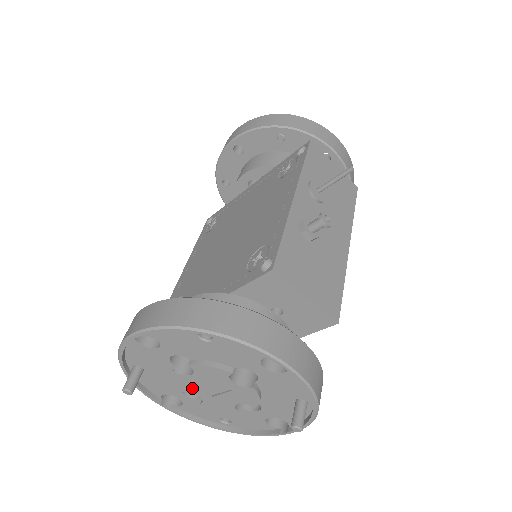
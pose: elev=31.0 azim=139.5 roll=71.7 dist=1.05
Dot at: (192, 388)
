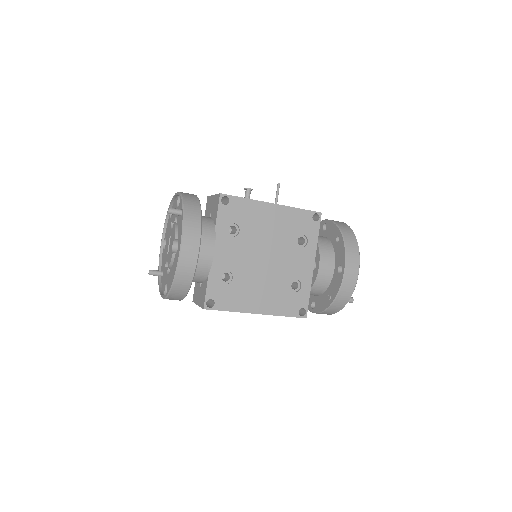
Dot at: occluded
